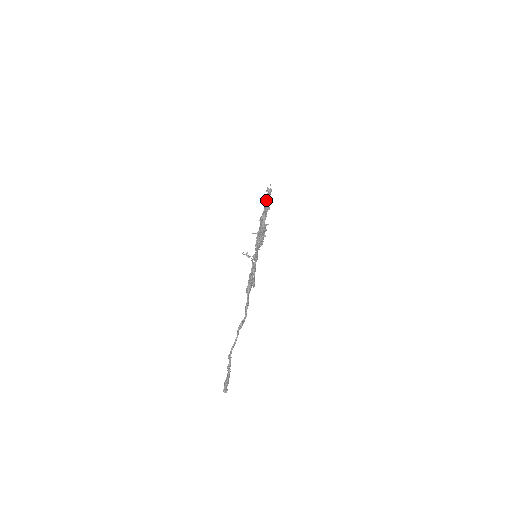
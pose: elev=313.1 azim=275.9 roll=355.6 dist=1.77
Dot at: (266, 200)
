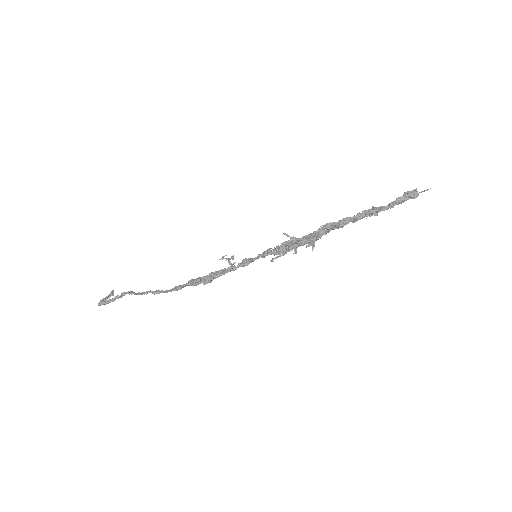
Dot at: (378, 207)
